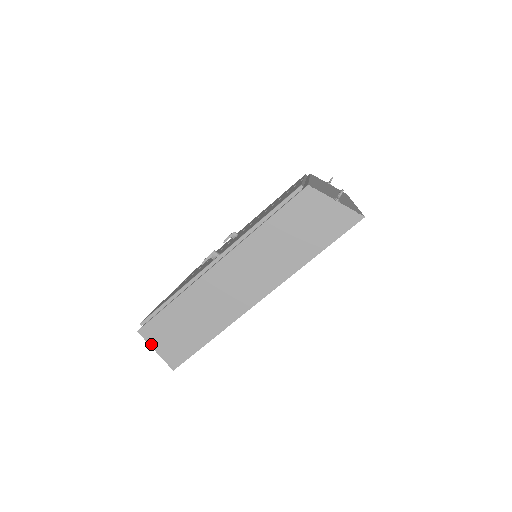
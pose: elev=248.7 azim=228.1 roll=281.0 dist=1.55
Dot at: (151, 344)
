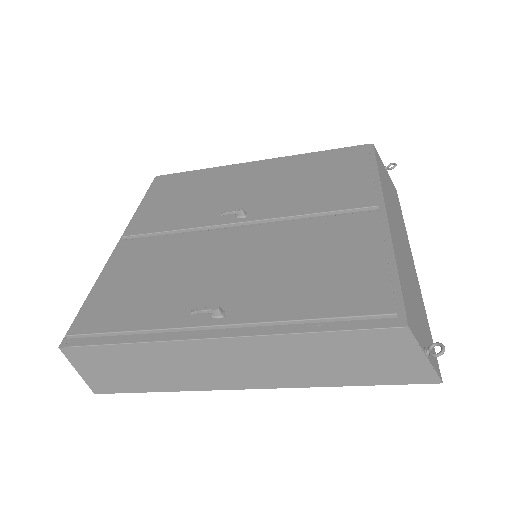
Dot at: (74, 365)
